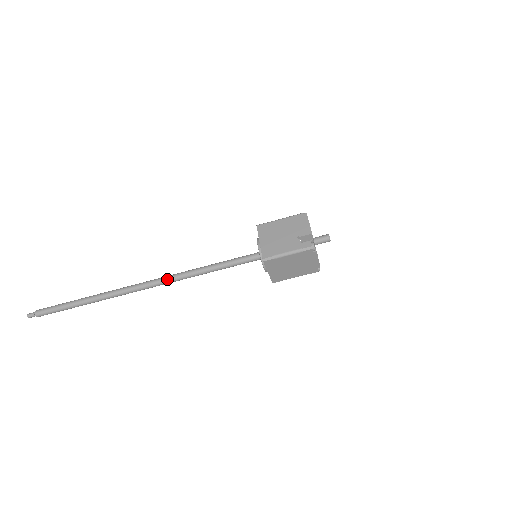
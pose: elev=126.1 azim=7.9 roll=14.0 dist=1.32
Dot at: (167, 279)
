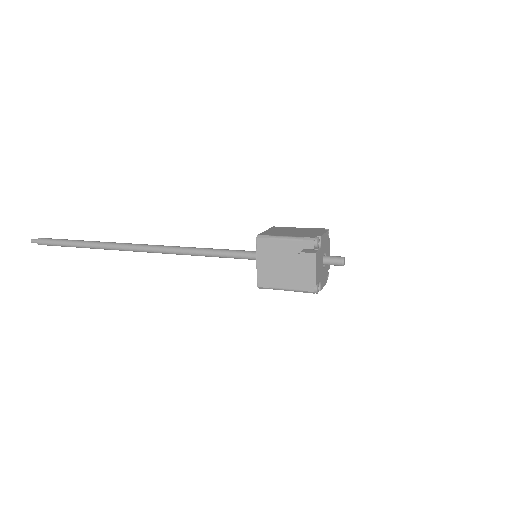
Dot at: (160, 252)
